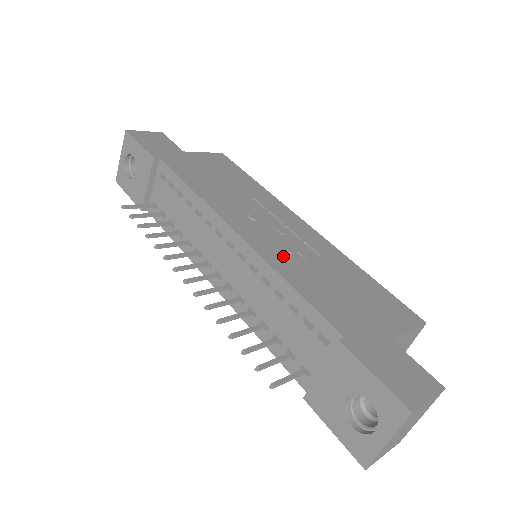
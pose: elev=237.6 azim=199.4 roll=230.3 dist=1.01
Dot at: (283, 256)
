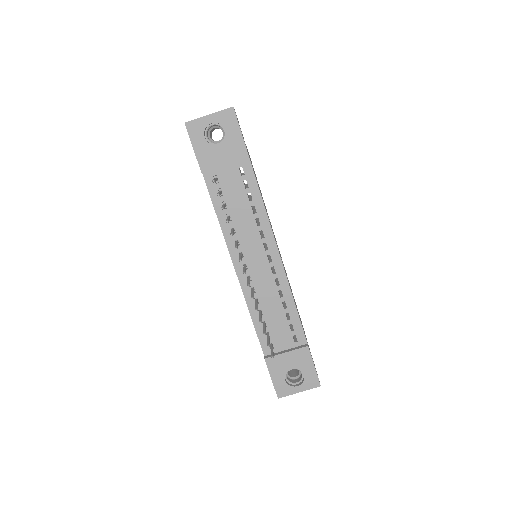
Dot at: occluded
